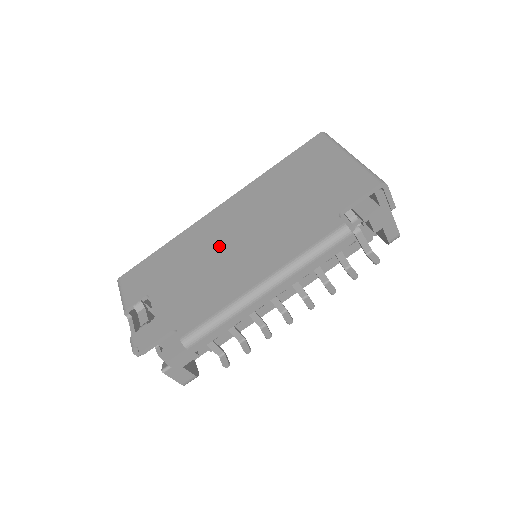
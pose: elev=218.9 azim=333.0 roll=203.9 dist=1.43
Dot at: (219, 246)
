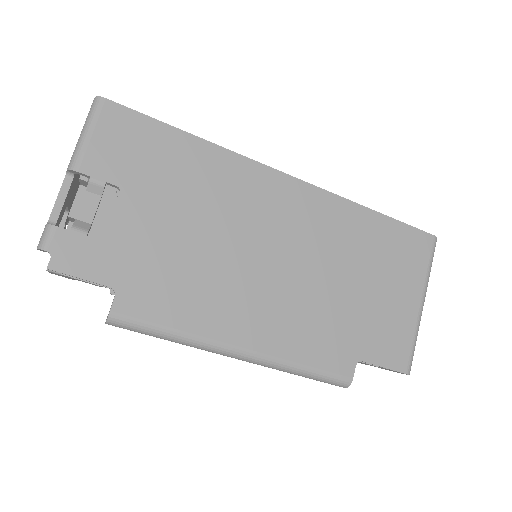
Dot at: (246, 239)
